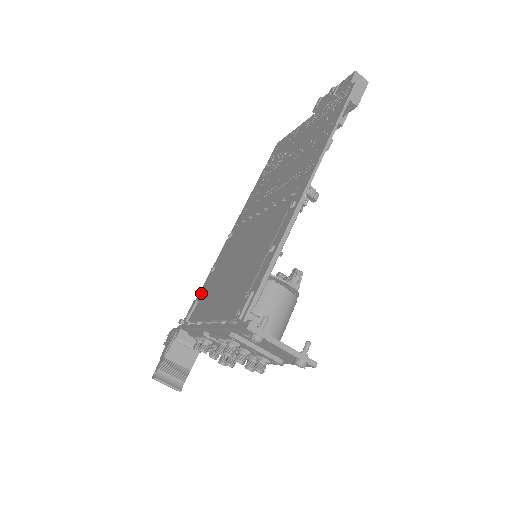
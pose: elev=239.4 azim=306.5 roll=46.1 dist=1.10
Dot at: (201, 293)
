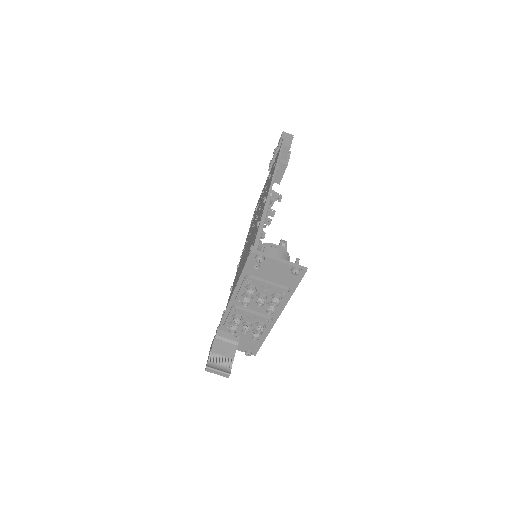
Dot at: occluded
